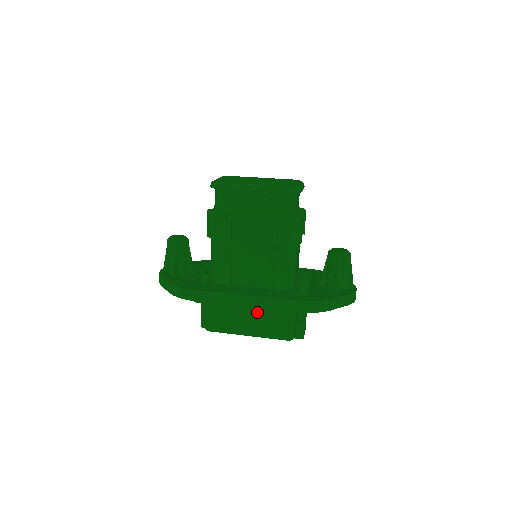
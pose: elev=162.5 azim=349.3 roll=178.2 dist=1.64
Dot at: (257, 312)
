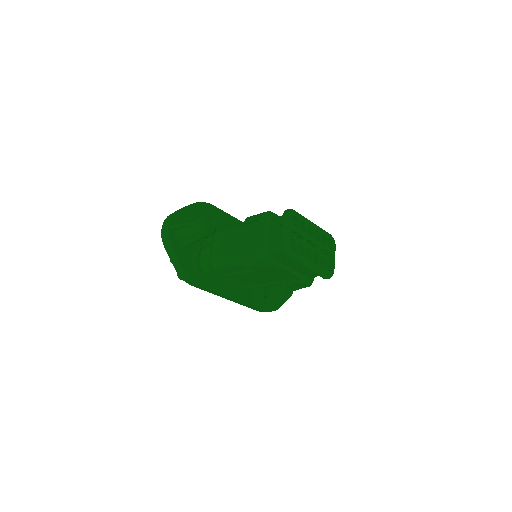
Dot at: occluded
